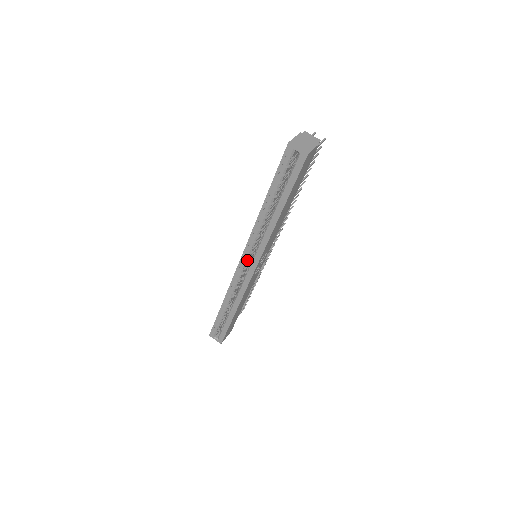
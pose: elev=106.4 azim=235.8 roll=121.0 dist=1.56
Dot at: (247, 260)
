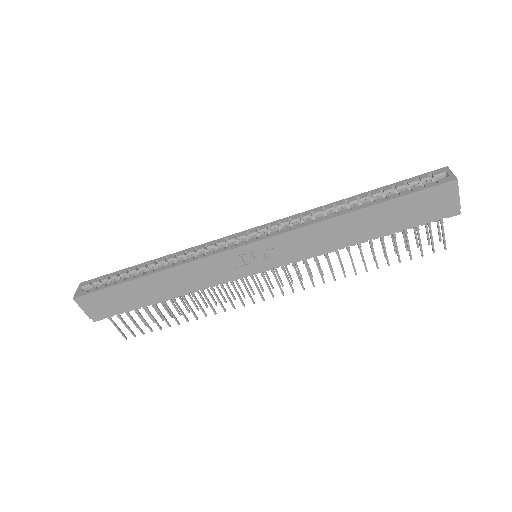
Dot at: (255, 234)
